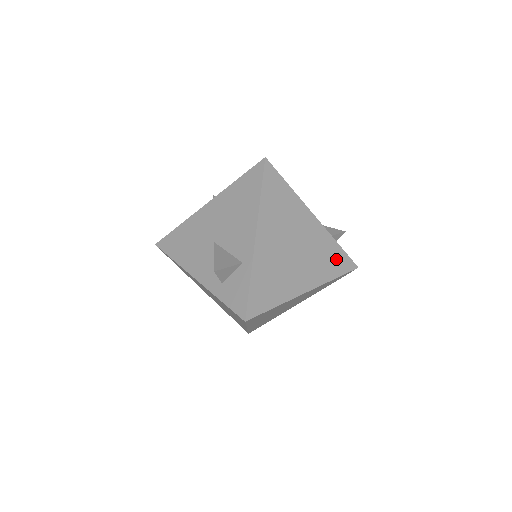
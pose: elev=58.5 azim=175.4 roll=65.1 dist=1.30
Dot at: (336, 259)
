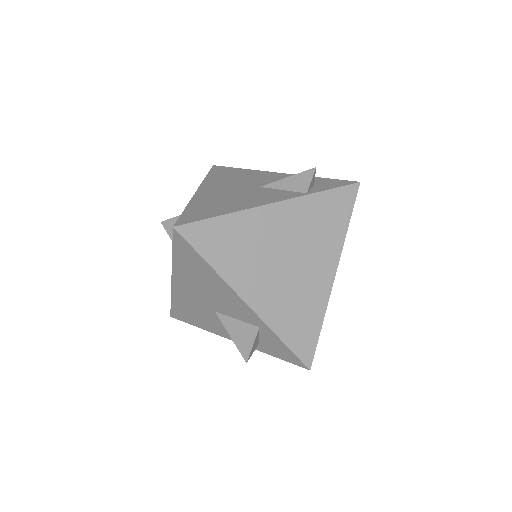
Dot at: (332, 209)
